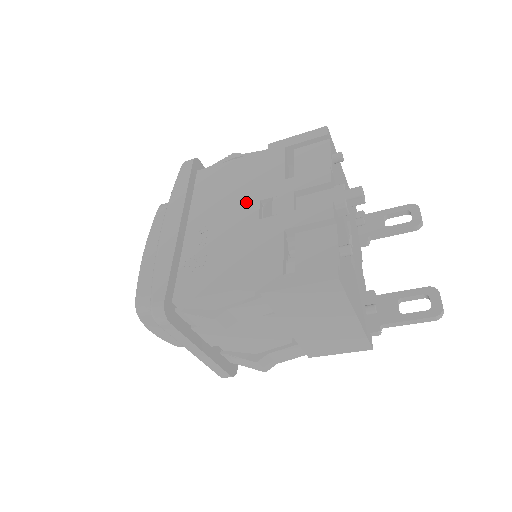
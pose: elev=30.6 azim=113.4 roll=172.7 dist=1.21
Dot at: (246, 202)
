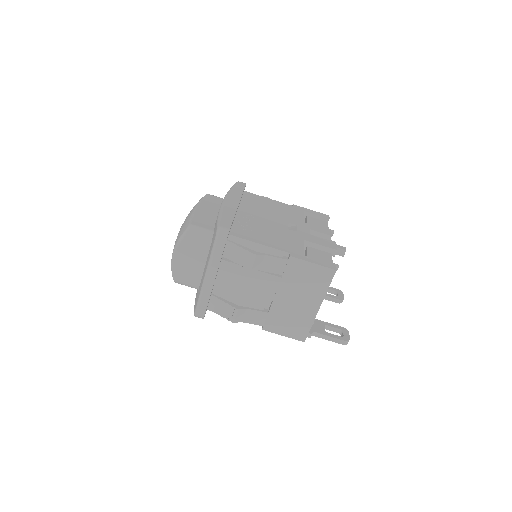
Dot at: (280, 219)
